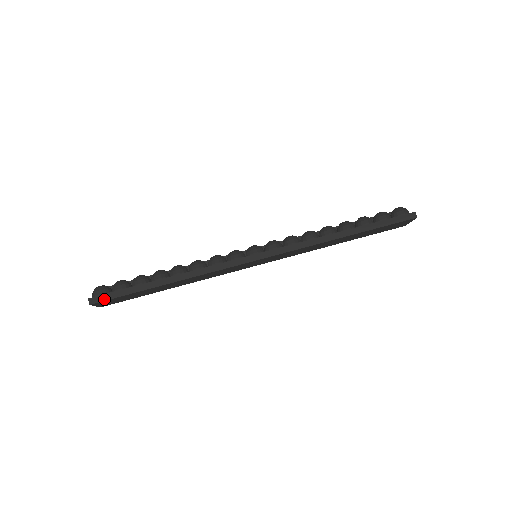
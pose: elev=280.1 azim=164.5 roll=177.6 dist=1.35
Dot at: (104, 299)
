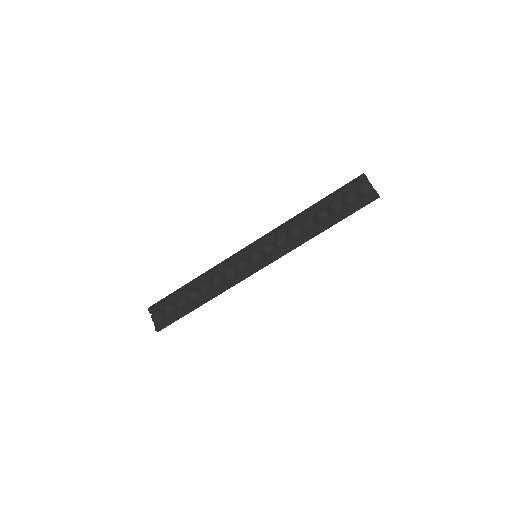
Dot at: (166, 326)
